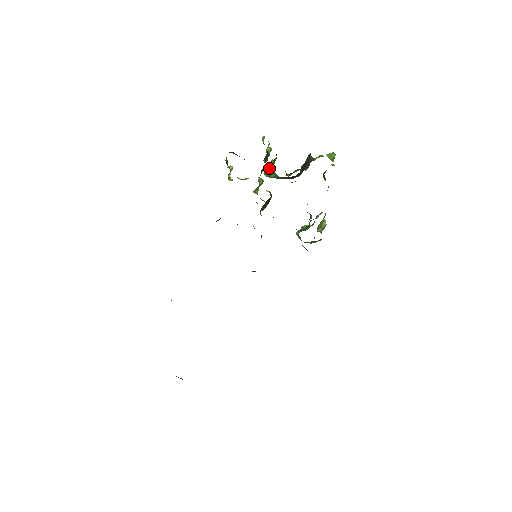
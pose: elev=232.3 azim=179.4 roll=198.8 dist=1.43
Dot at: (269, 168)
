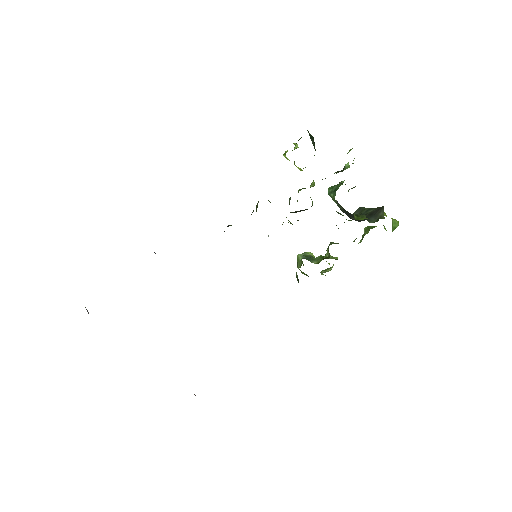
Dot at: (336, 186)
